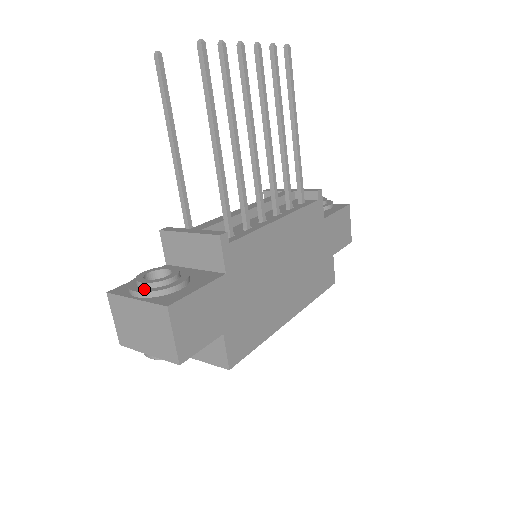
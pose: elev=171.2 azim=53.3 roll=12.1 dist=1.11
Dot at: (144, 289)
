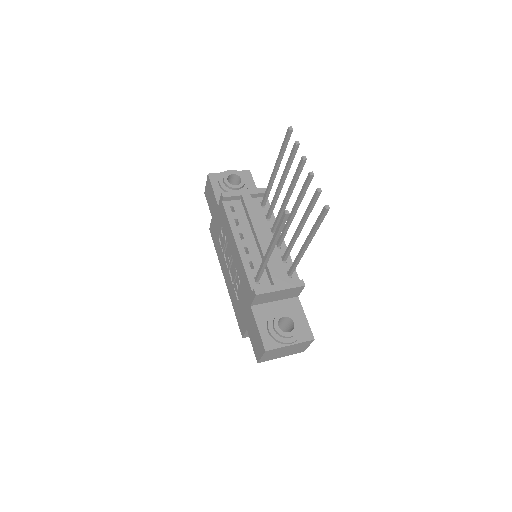
Dot at: (293, 338)
